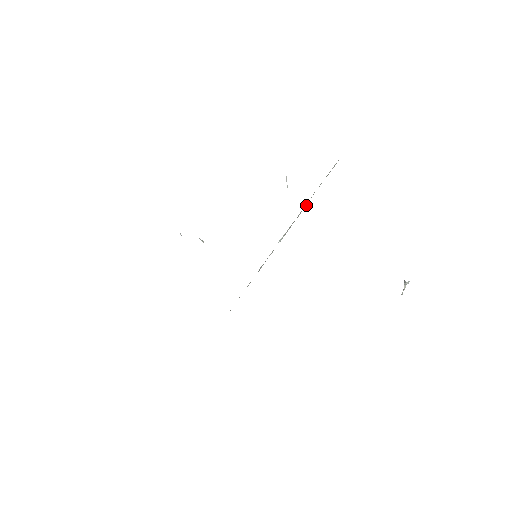
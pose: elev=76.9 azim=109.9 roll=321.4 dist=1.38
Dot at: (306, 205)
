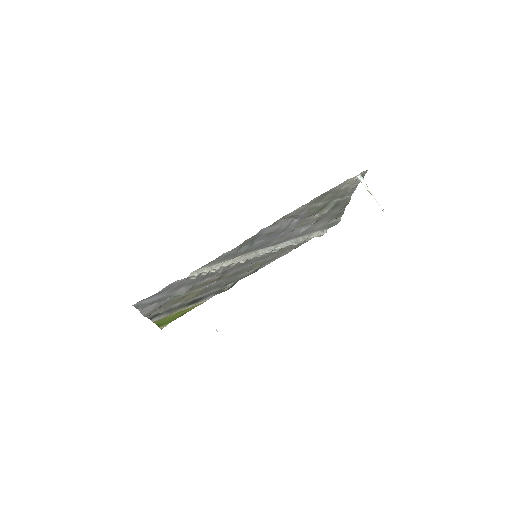
Dot at: (300, 242)
